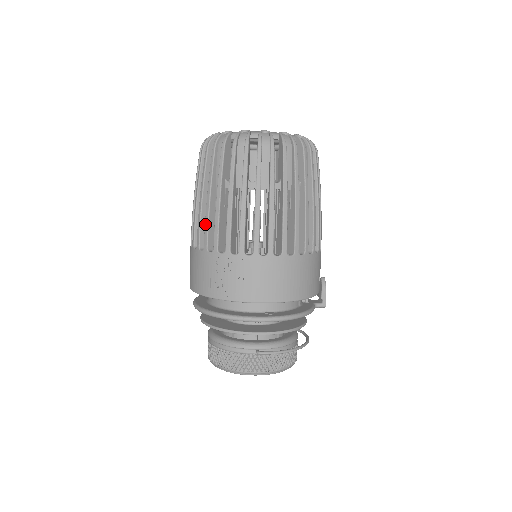
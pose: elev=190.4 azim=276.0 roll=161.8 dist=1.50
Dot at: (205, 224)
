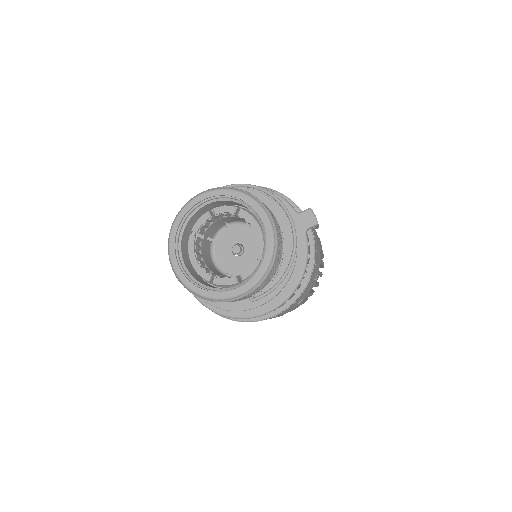
Dot at: occluded
